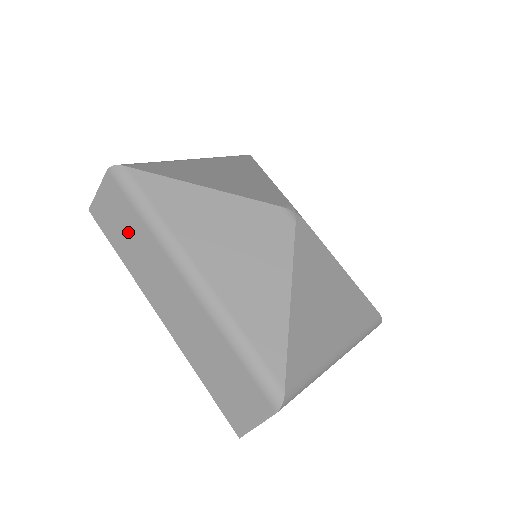
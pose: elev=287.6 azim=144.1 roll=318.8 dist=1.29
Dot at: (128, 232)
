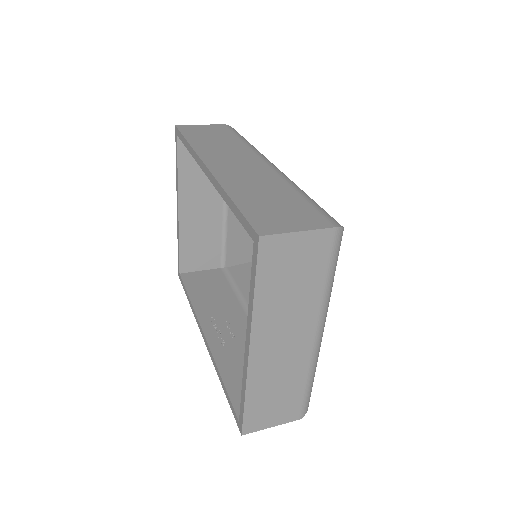
Dot at: (217, 139)
